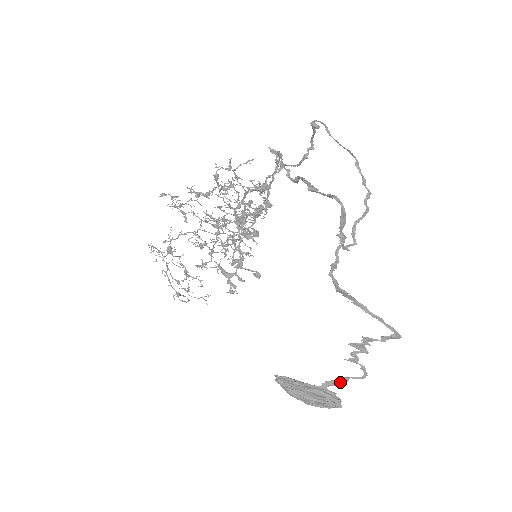
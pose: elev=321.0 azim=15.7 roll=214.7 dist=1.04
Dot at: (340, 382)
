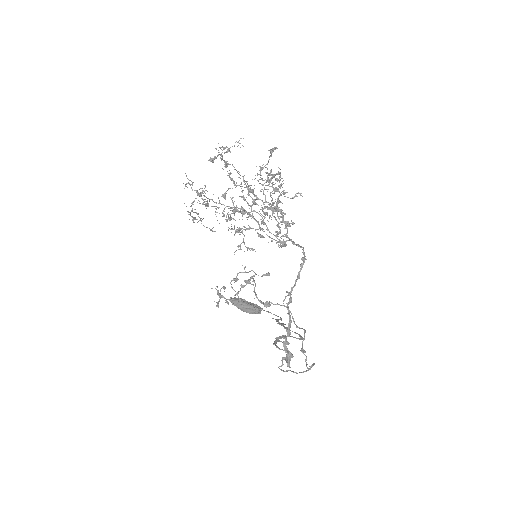
Dot at: (266, 311)
